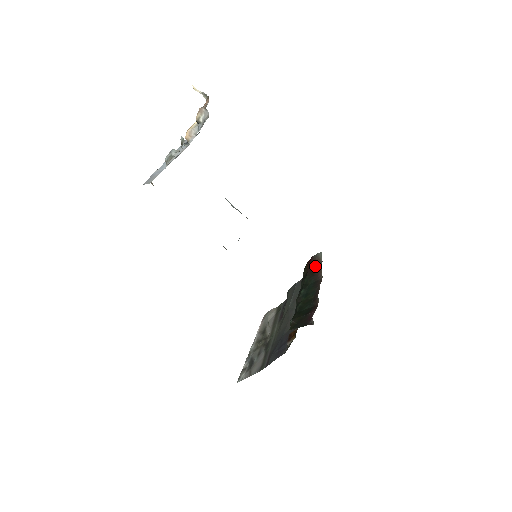
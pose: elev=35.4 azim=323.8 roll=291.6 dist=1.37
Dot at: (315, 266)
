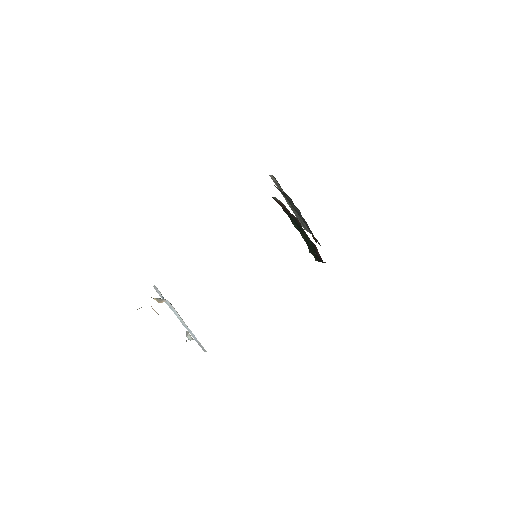
Dot at: (282, 206)
